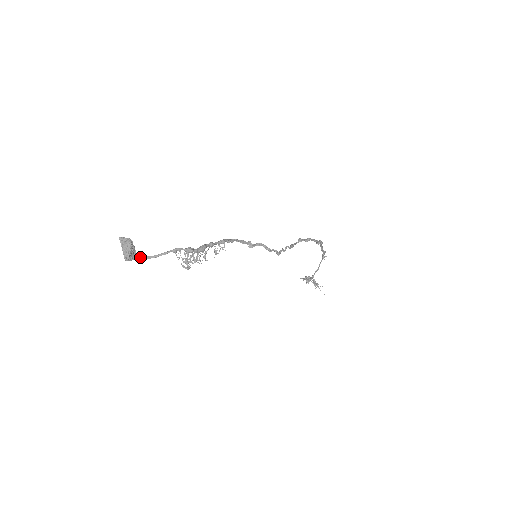
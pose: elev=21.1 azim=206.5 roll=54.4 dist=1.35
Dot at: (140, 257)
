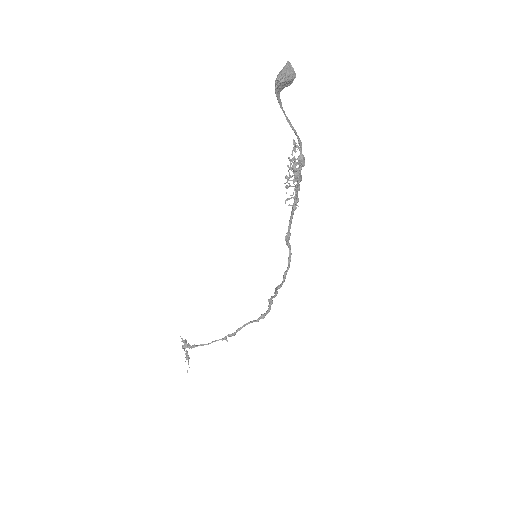
Dot at: (279, 99)
